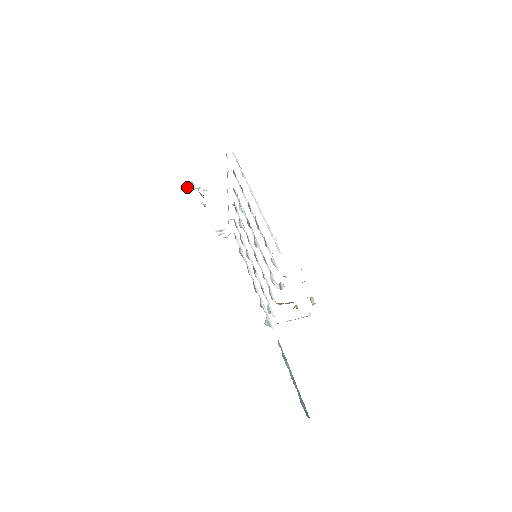
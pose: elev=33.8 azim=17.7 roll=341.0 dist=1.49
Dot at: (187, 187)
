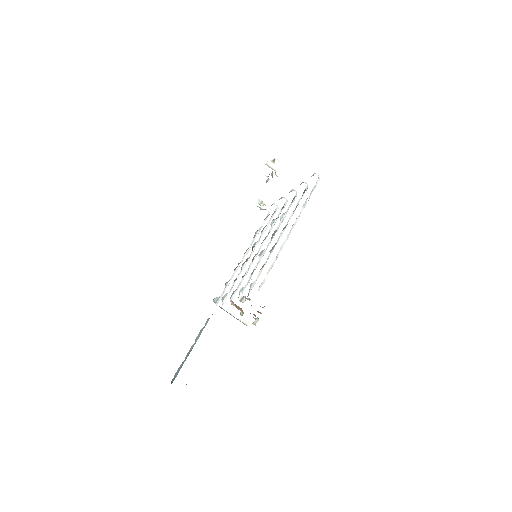
Dot at: (268, 160)
